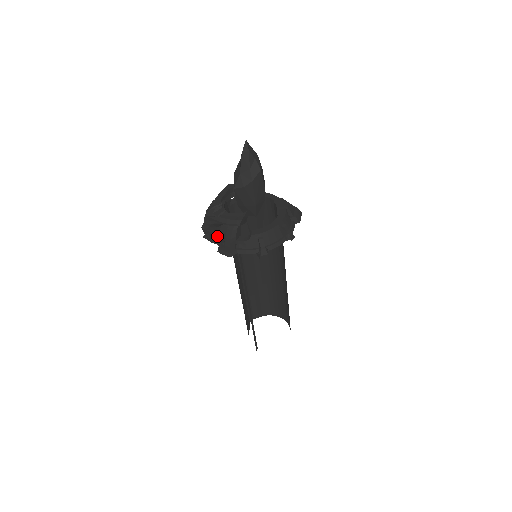
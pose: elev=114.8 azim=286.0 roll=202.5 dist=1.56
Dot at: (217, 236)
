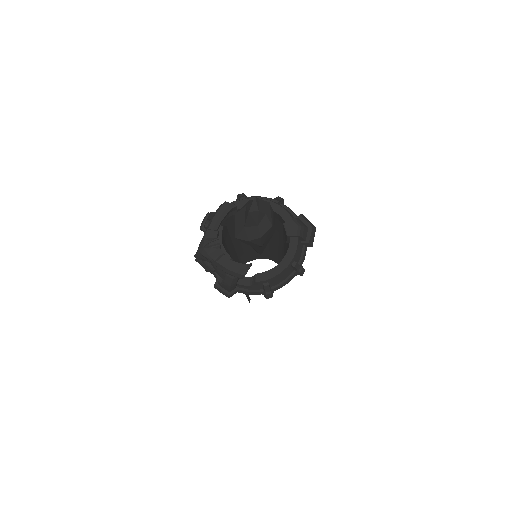
Dot at: (213, 270)
